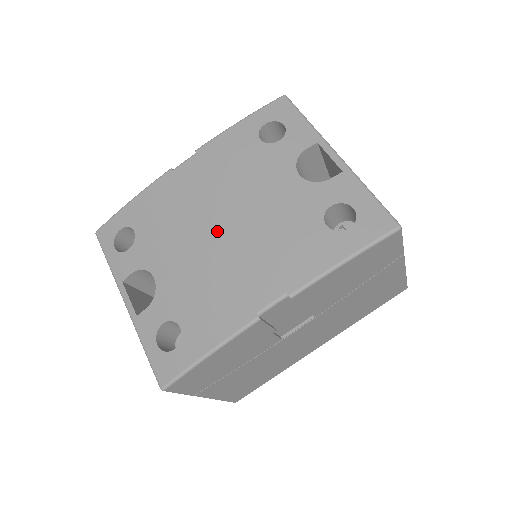
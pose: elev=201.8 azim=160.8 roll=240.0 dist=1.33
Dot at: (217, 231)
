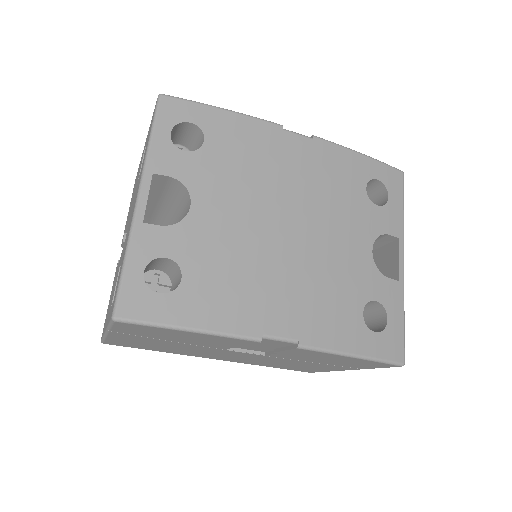
Dot at: (281, 227)
